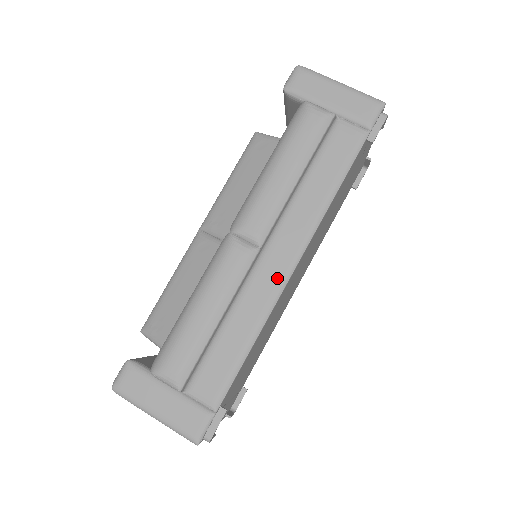
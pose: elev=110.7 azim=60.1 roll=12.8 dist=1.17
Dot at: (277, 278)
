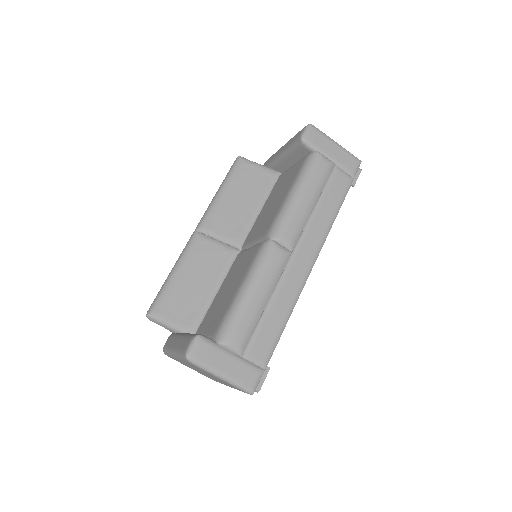
Dot at: (303, 274)
